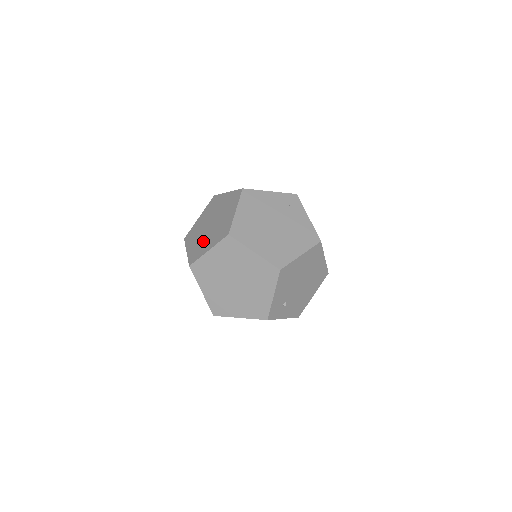
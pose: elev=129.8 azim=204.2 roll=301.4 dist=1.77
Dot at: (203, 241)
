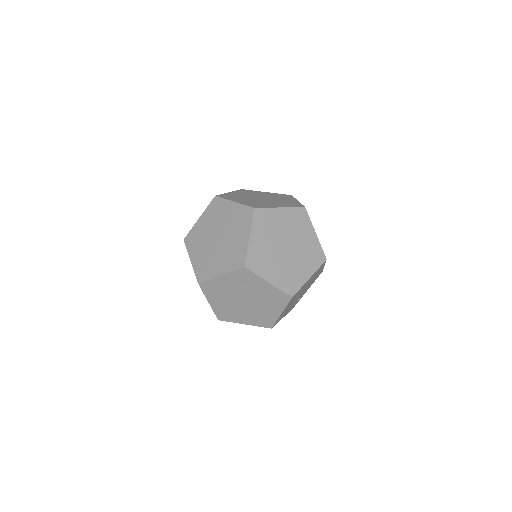
Dot at: occluded
